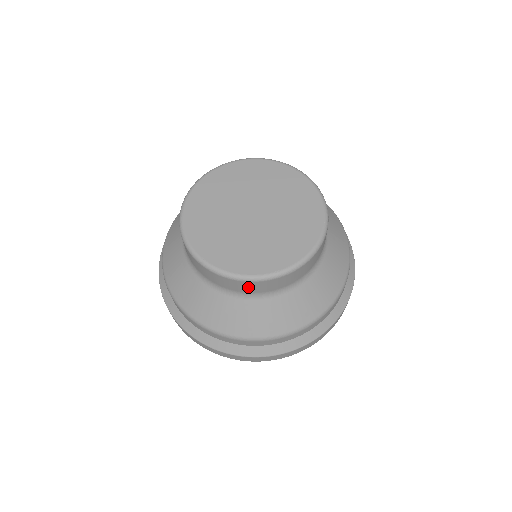
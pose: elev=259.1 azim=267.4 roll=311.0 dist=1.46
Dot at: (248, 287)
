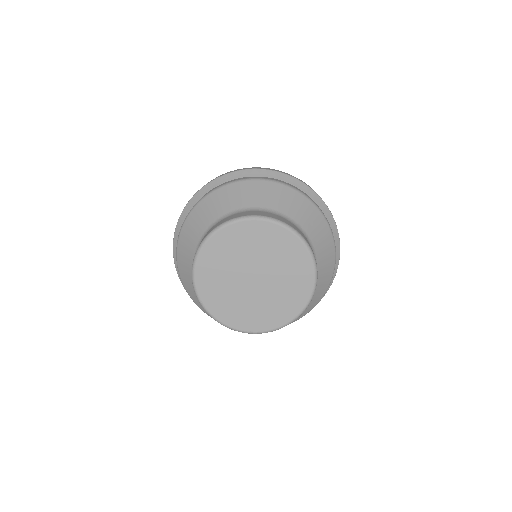
Dot at: occluded
